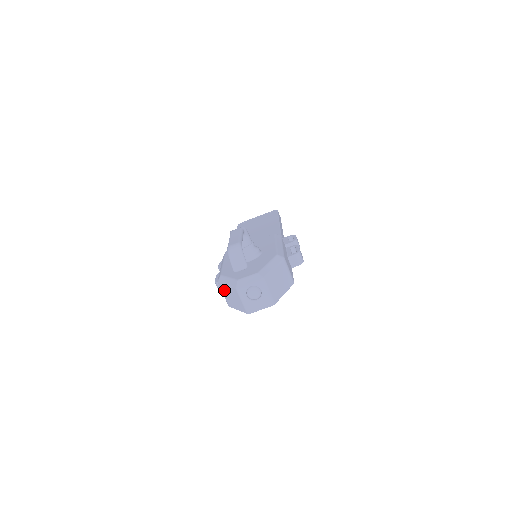
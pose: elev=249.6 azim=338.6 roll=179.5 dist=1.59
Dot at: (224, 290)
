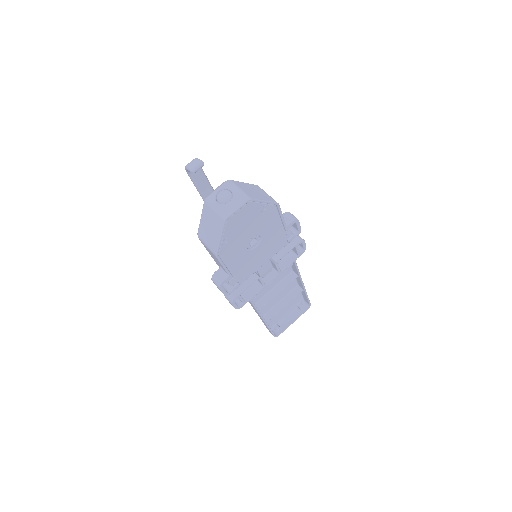
Dot at: (203, 233)
